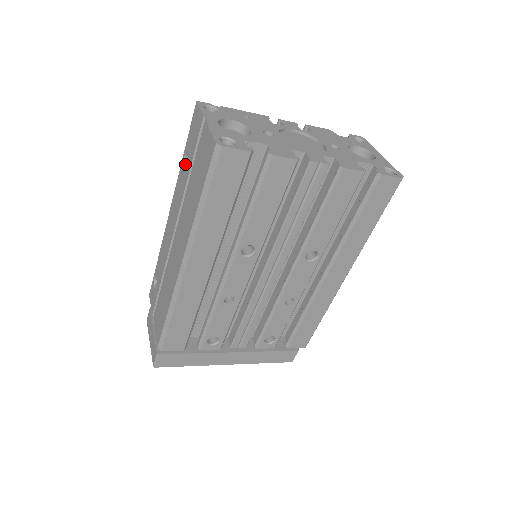
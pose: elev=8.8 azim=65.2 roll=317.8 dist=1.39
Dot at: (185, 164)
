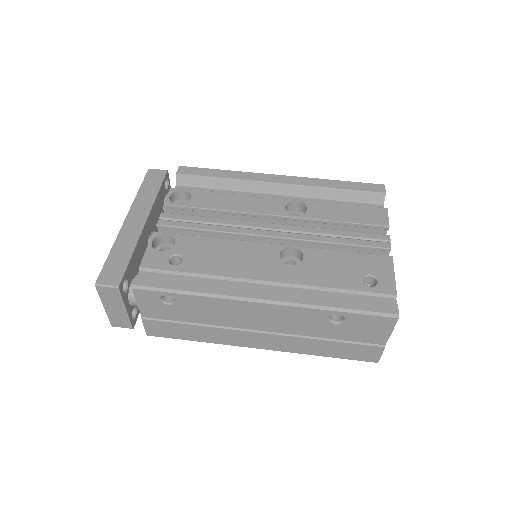
Dot at: occluded
